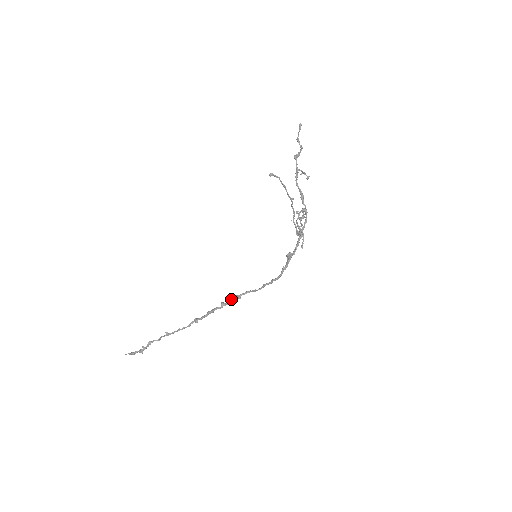
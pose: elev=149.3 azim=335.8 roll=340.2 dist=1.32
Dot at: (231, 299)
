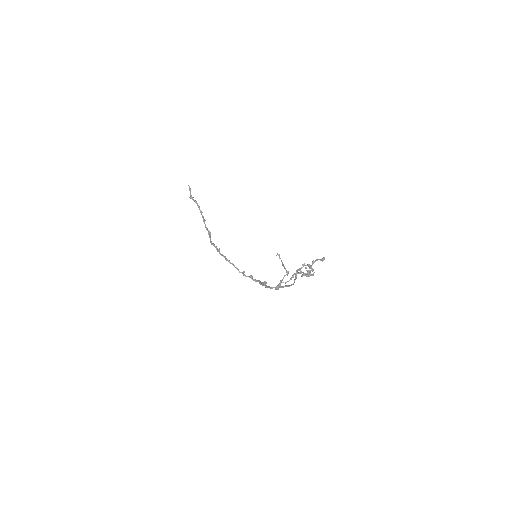
Dot at: (223, 255)
